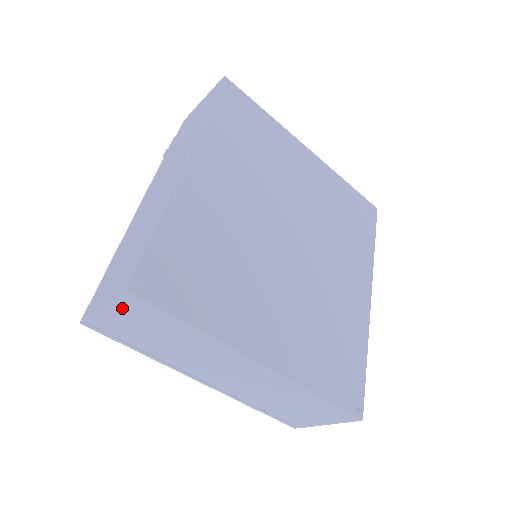
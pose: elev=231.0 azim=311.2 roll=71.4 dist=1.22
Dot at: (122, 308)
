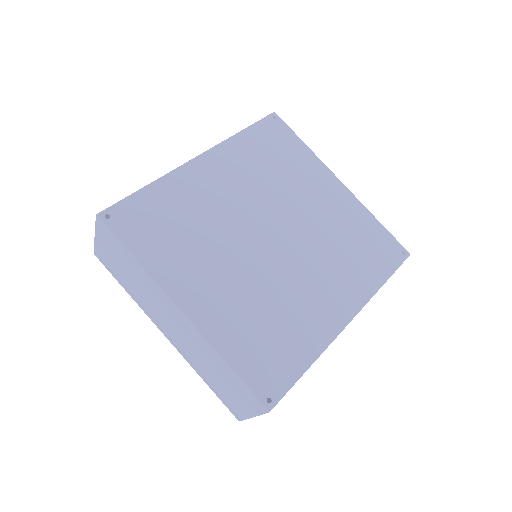
Dot at: (101, 235)
